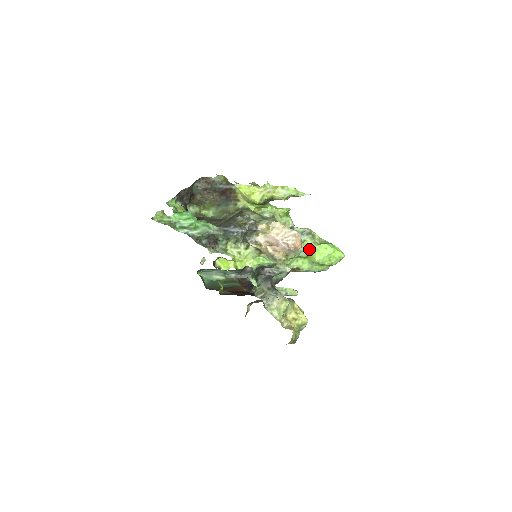
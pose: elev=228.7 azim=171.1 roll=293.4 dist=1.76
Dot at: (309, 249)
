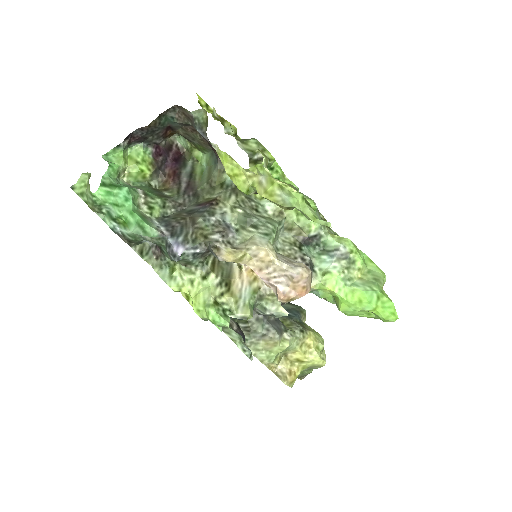
Dot at: (330, 290)
